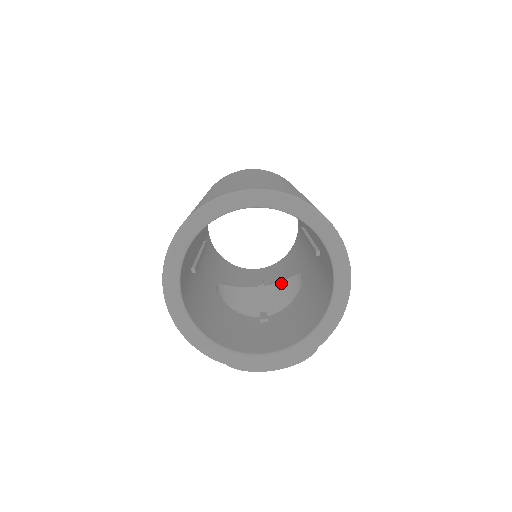
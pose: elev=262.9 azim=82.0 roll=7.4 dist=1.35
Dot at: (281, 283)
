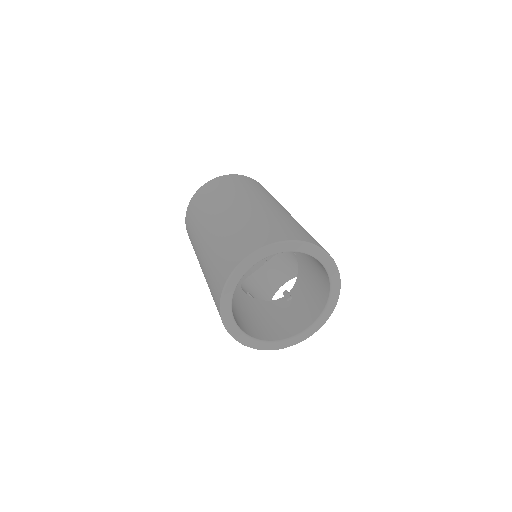
Dot at: (278, 254)
